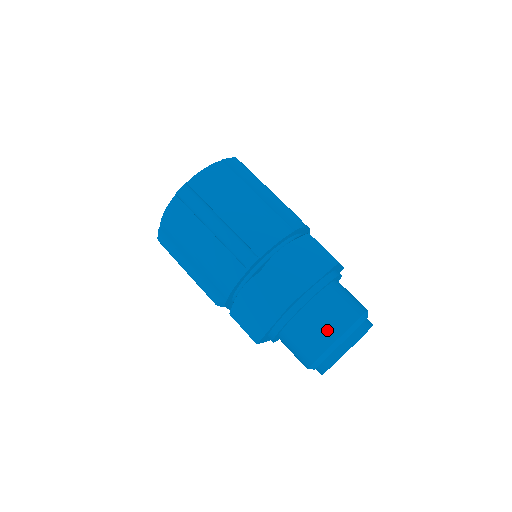
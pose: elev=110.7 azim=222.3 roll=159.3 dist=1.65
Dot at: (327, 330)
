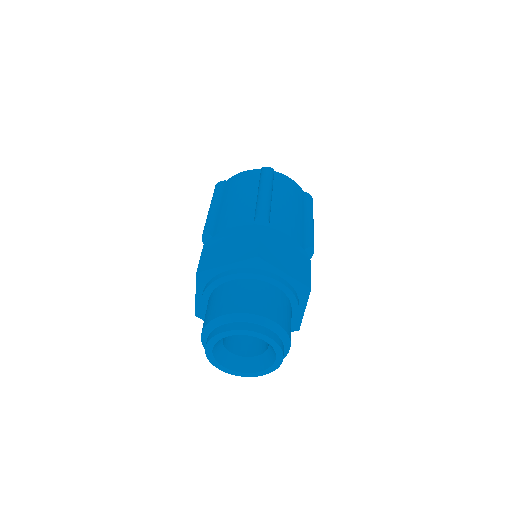
Dot at: (212, 310)
